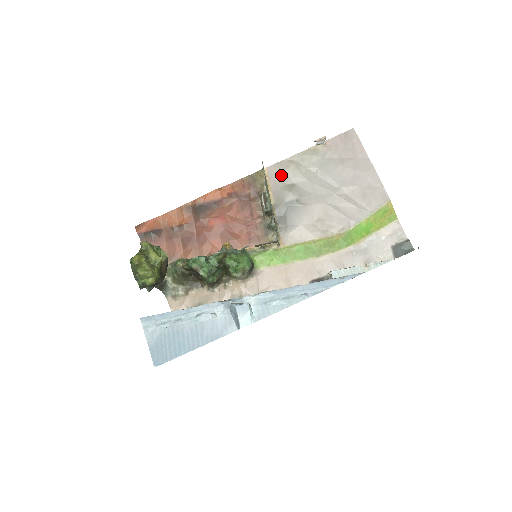
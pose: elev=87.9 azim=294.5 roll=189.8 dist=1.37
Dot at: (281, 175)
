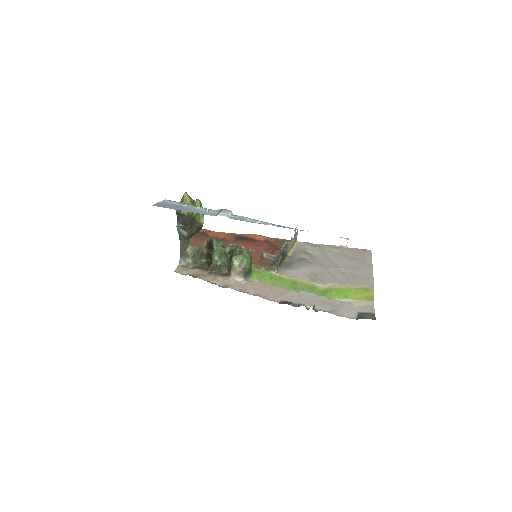
Dot at: (306, 247)
